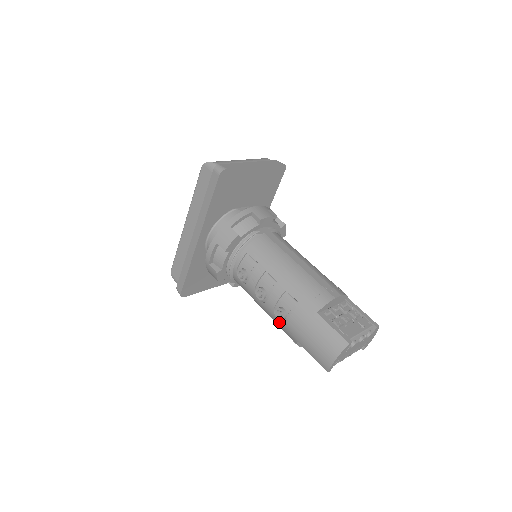
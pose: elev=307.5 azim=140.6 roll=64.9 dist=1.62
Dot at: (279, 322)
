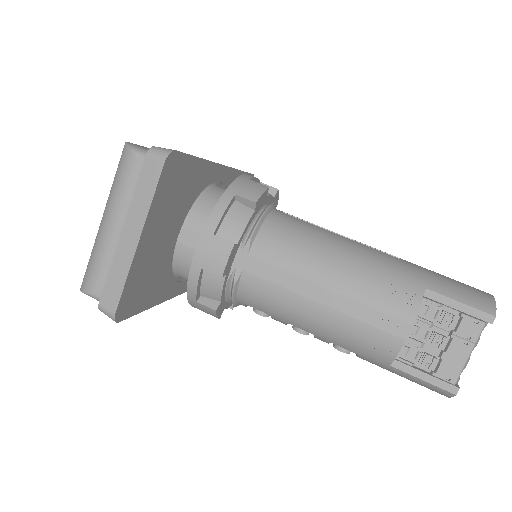
Dot at: occluded
